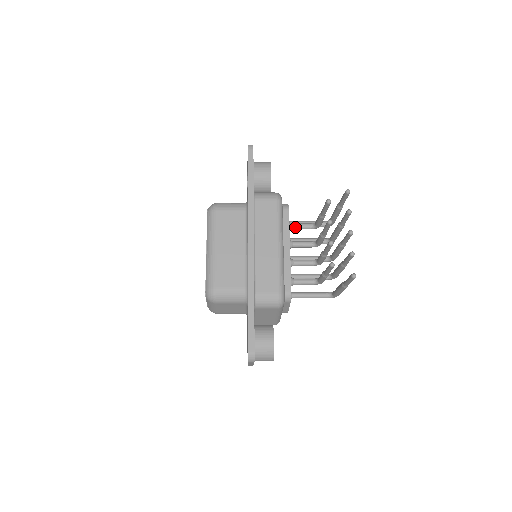
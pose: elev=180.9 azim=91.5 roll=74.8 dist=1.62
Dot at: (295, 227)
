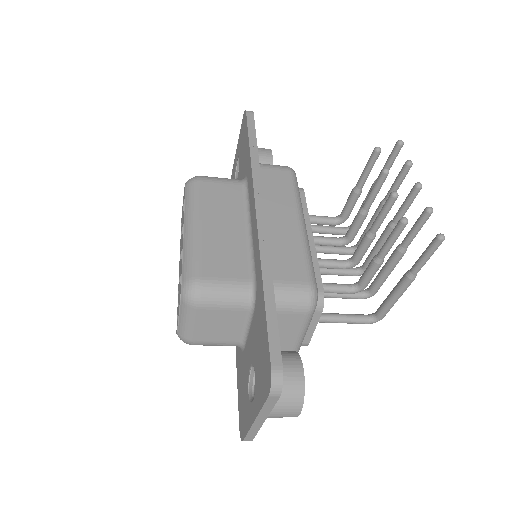
Dot at: (312, 219)
